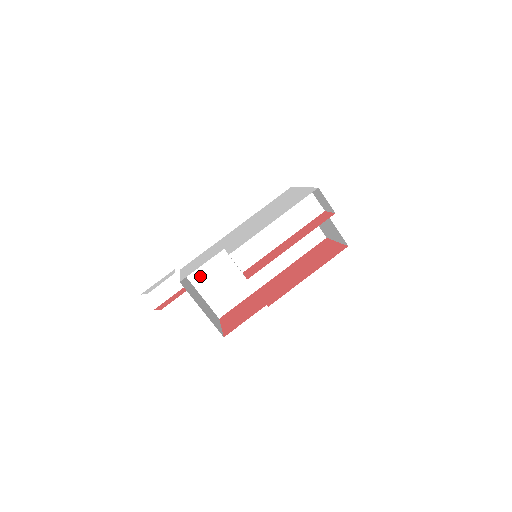
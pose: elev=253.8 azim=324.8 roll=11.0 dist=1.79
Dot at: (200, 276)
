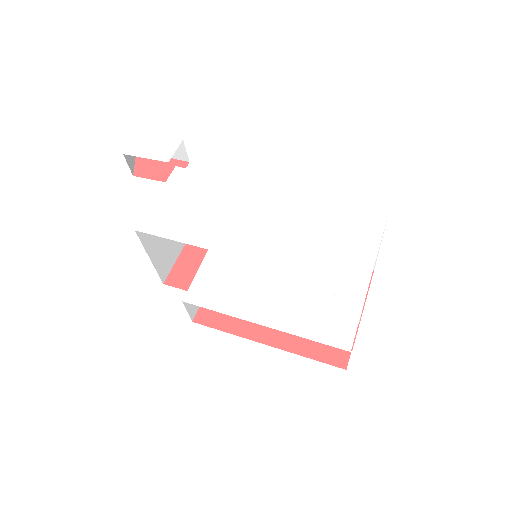
Dot at: occluded
